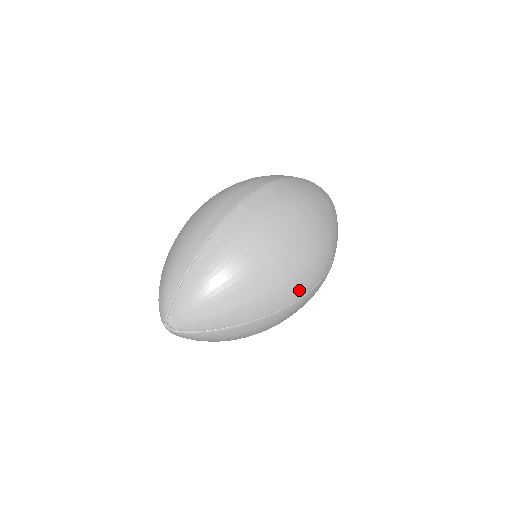
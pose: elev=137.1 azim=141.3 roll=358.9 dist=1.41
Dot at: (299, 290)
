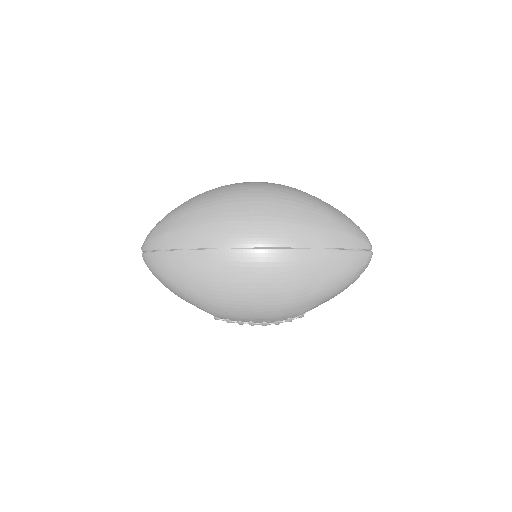
Dot at: (225, 237)
